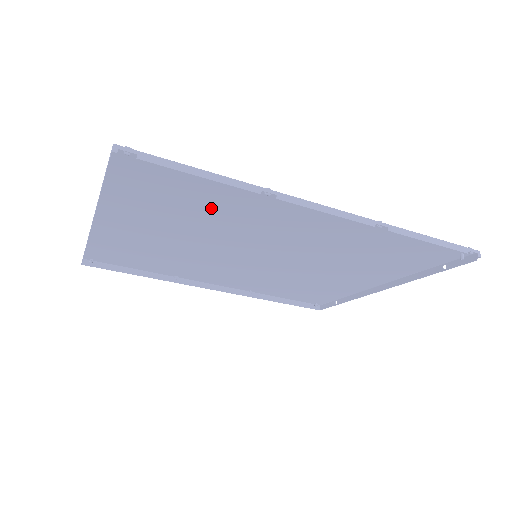
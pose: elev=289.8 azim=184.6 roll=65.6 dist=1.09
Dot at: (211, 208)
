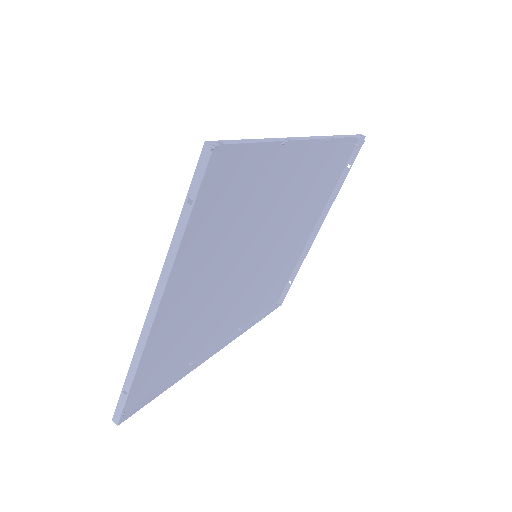
Dot at: (245, 199)
